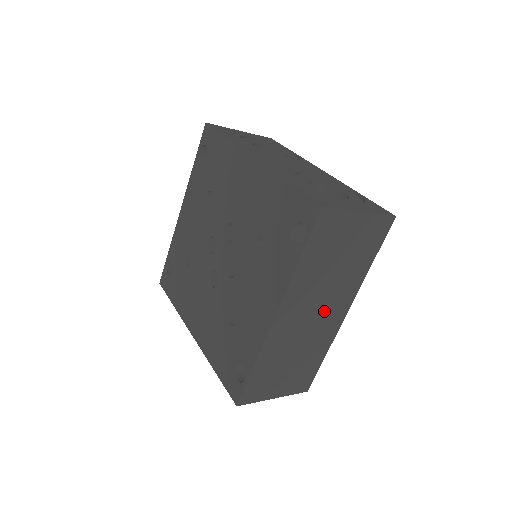
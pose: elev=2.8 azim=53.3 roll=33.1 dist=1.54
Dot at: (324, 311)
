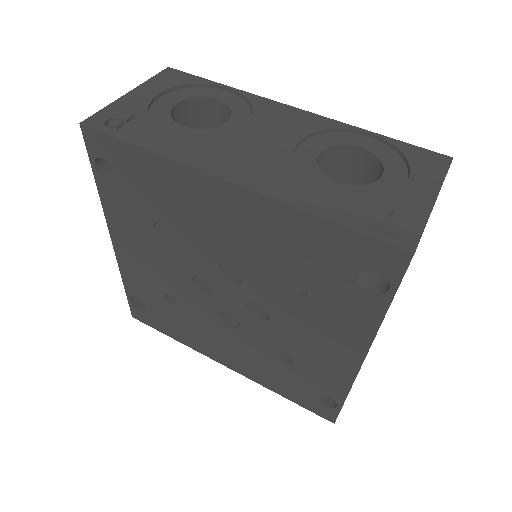
Dot at: occluded
